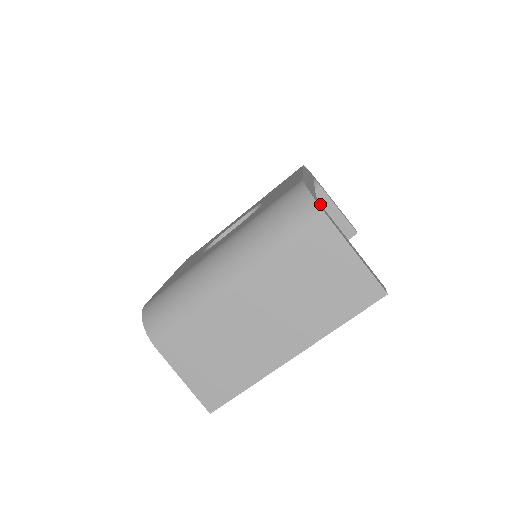
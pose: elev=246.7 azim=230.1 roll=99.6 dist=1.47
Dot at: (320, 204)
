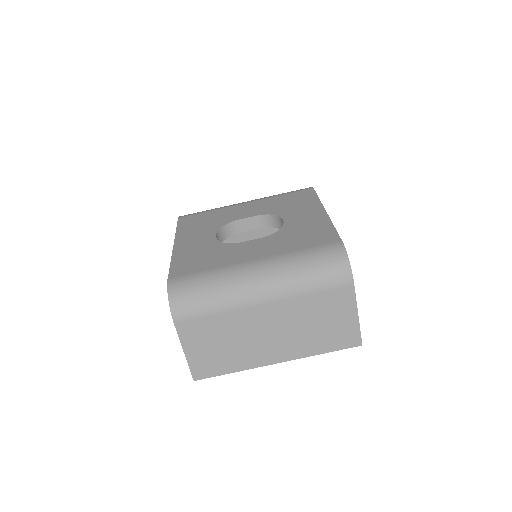
Dot at: occluded
